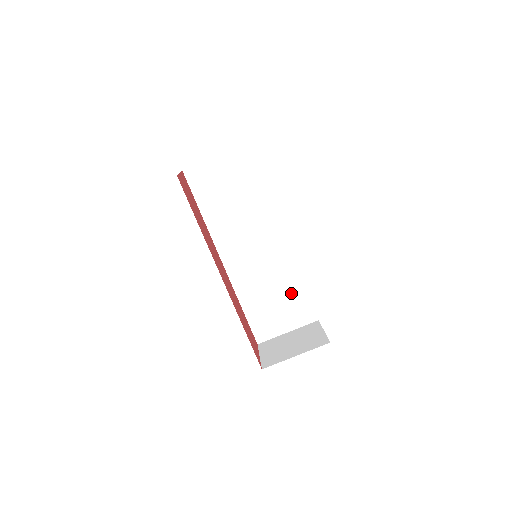
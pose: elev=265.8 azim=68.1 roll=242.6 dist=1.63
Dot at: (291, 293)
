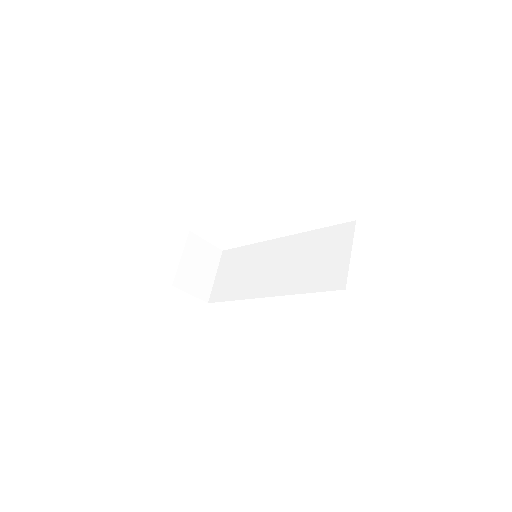
Dot at: (320, 243)
